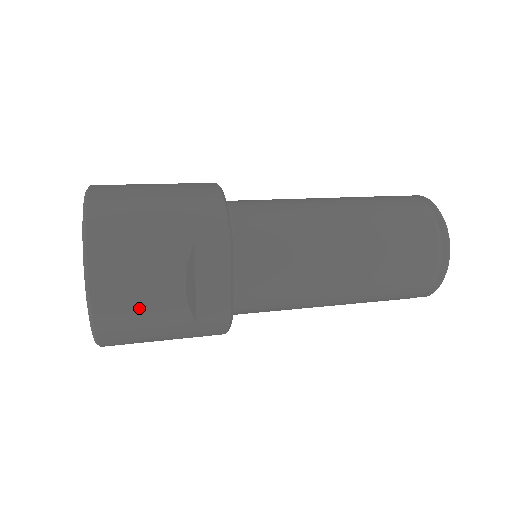
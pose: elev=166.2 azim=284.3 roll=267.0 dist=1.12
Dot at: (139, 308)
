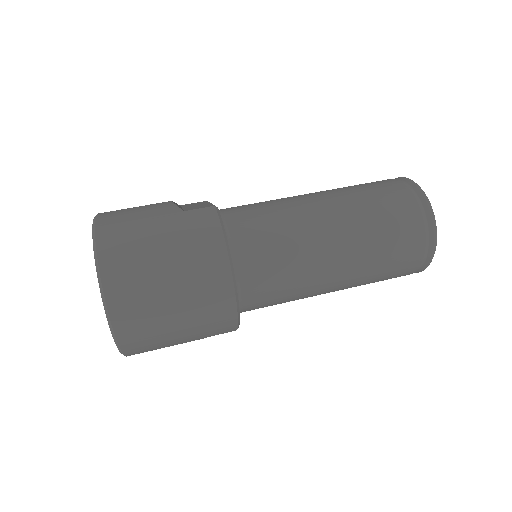
Dot at: occluded
